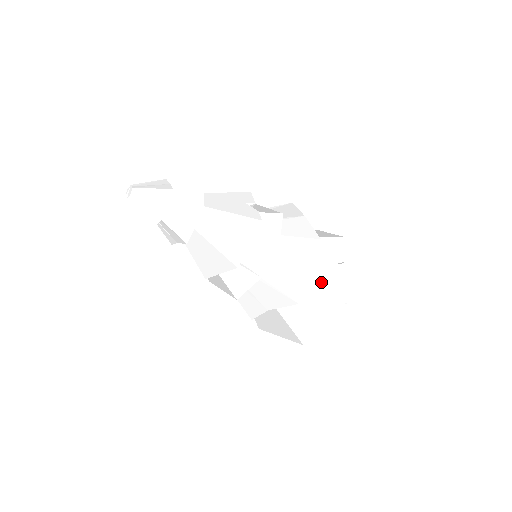
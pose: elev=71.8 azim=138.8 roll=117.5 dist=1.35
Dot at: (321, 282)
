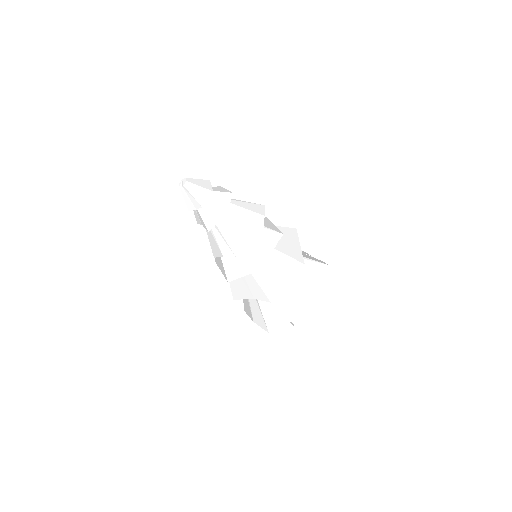
Dot at: (308, 258)
